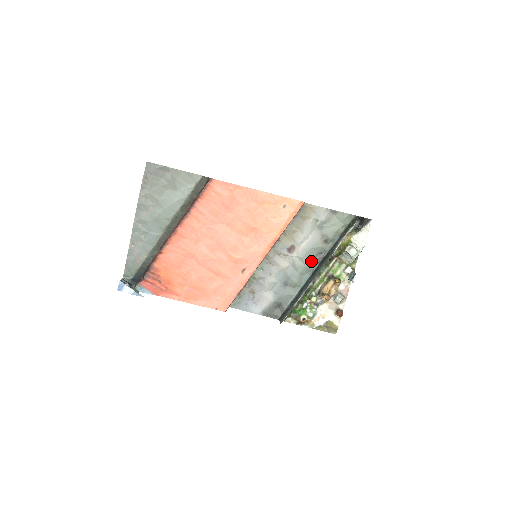
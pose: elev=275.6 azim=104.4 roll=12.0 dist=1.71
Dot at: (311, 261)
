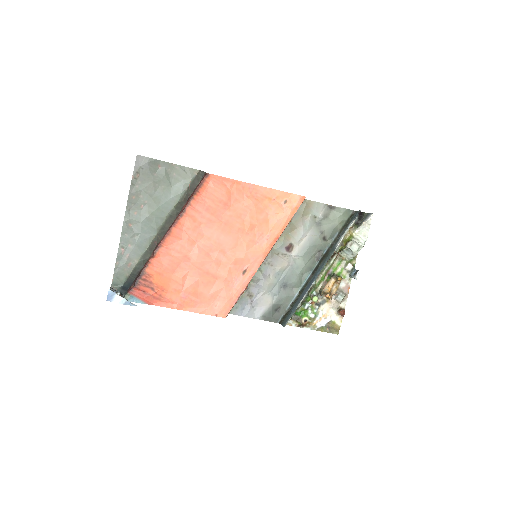
Dot at: (310, 259)
